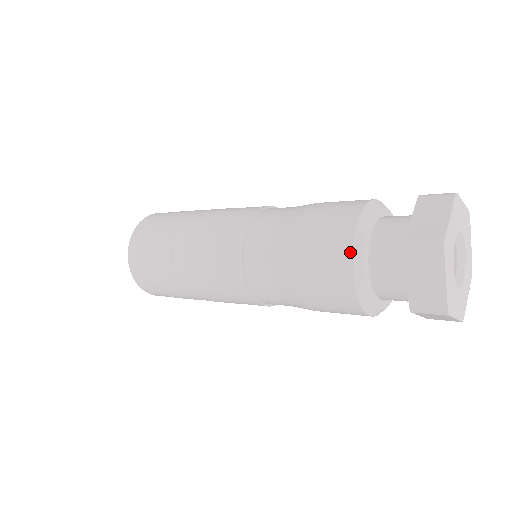
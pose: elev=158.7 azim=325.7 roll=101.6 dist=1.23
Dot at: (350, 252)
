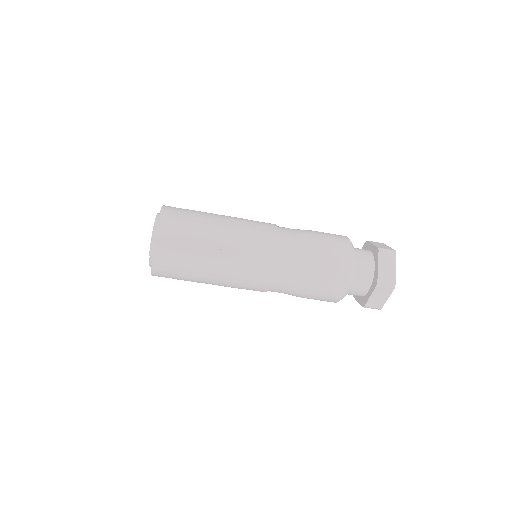
Dot at: (347, 283)
